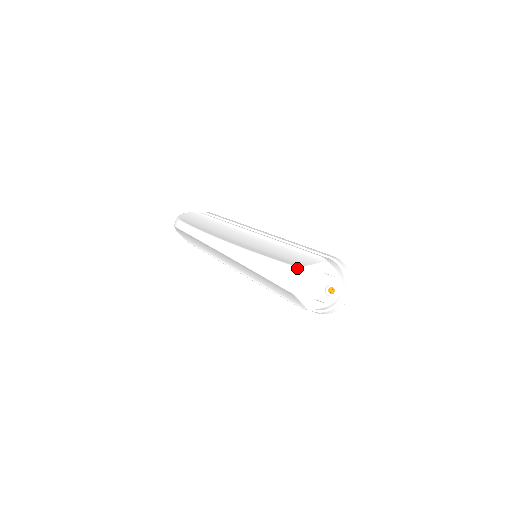
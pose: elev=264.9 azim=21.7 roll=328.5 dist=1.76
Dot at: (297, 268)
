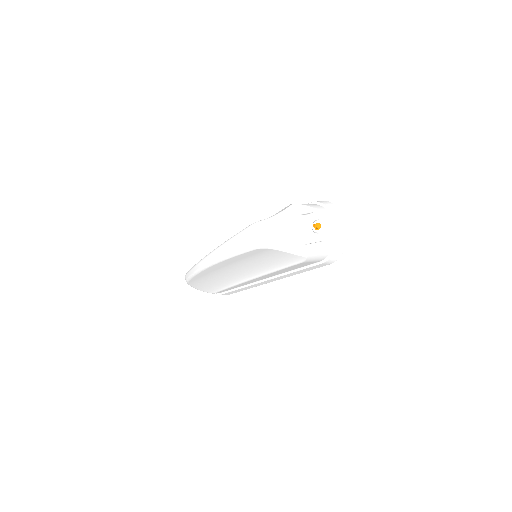
Dot at: (257, 223)
